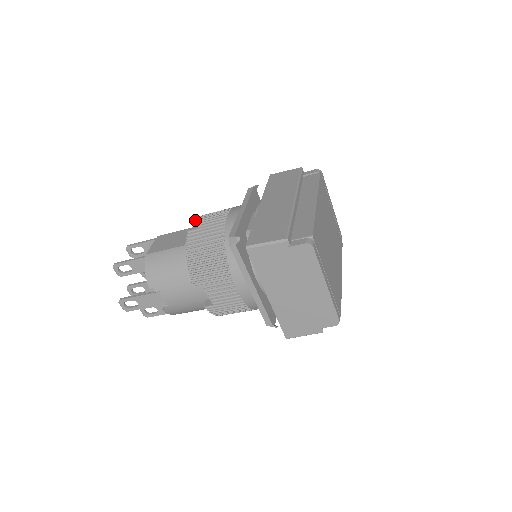
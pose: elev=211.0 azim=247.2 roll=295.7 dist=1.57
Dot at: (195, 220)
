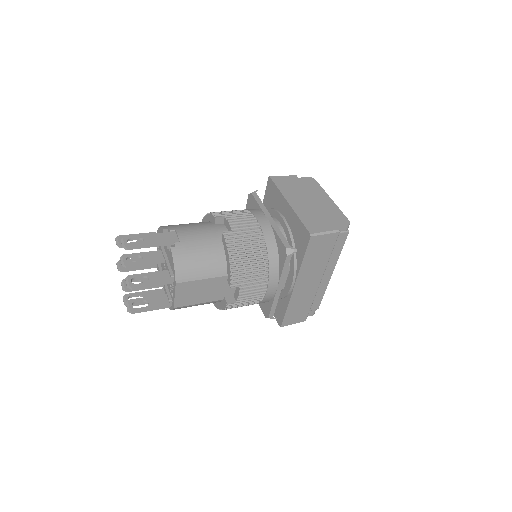
Dot at: (230, 287)
